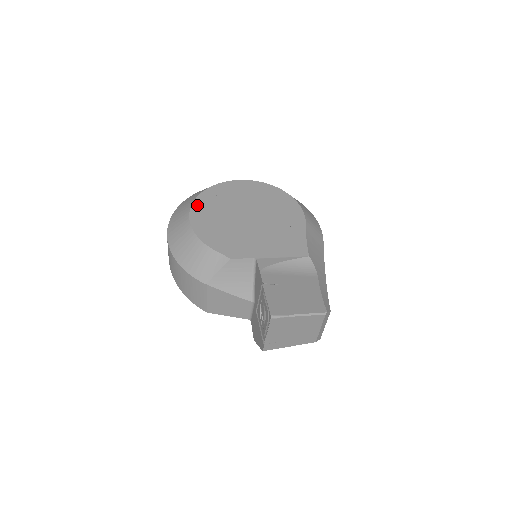
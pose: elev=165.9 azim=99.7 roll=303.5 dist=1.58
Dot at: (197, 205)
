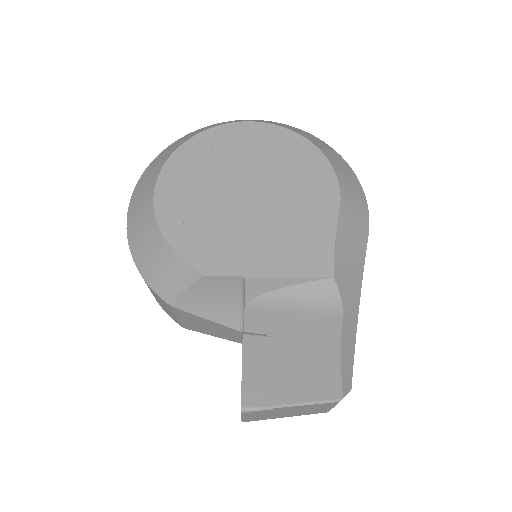
Dot at: (170, 169)
